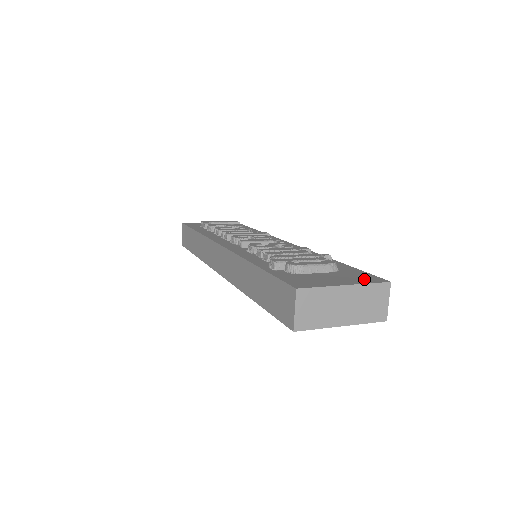
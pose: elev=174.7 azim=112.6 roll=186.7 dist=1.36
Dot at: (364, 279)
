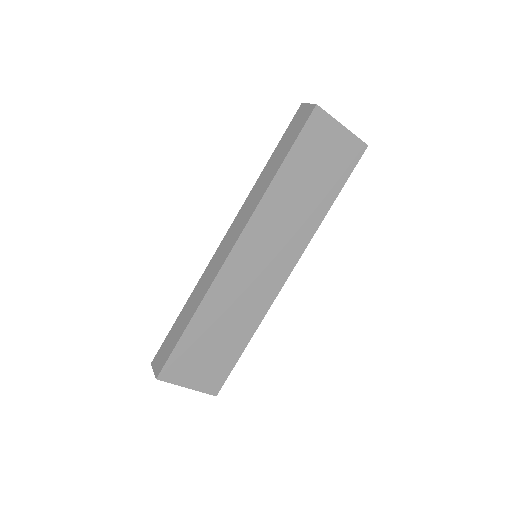
Dot at: occluded
